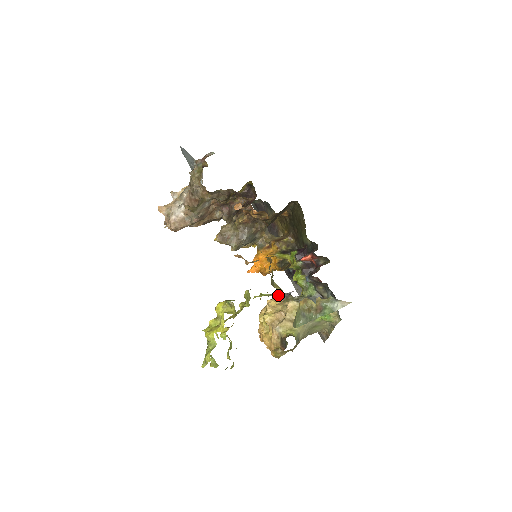
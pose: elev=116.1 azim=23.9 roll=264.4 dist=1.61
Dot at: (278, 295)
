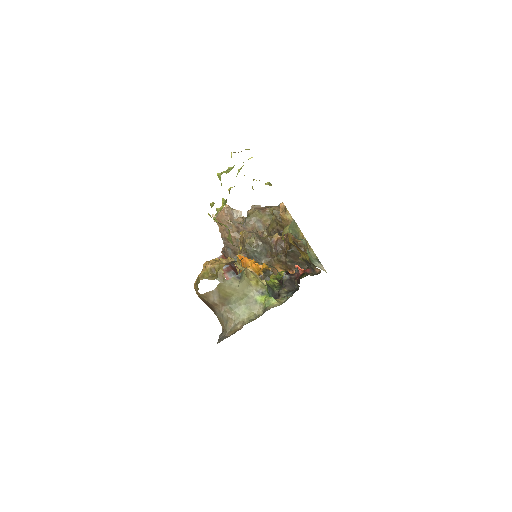
Dot at: occluded
